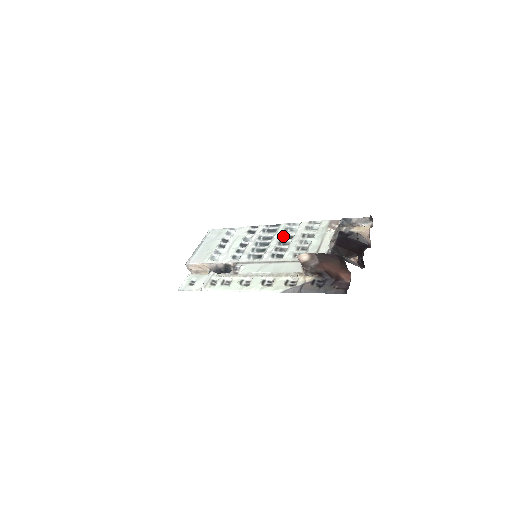
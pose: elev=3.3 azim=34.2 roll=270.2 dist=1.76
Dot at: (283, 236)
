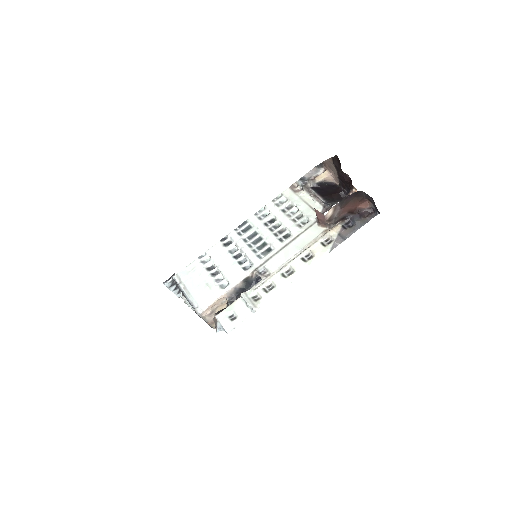
Dot at: (266, 224)
